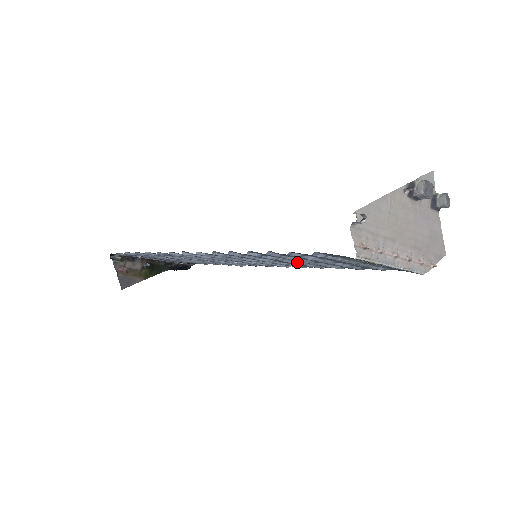
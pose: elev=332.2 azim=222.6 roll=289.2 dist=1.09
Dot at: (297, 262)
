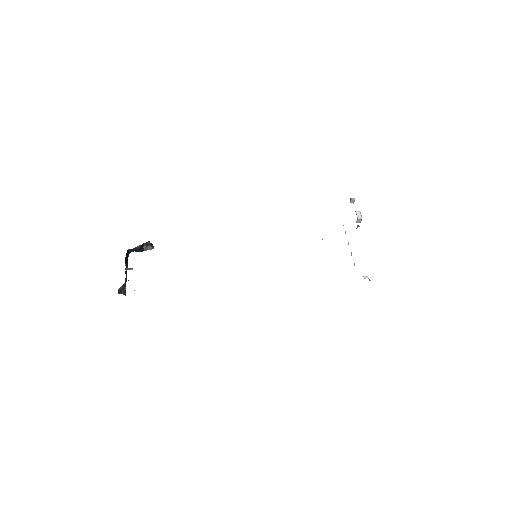
Dot at: occluded
